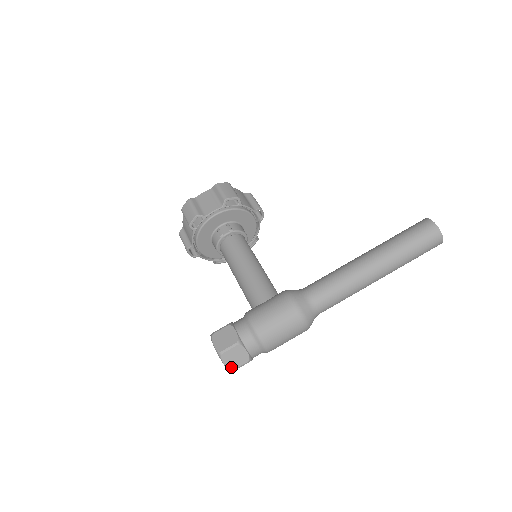
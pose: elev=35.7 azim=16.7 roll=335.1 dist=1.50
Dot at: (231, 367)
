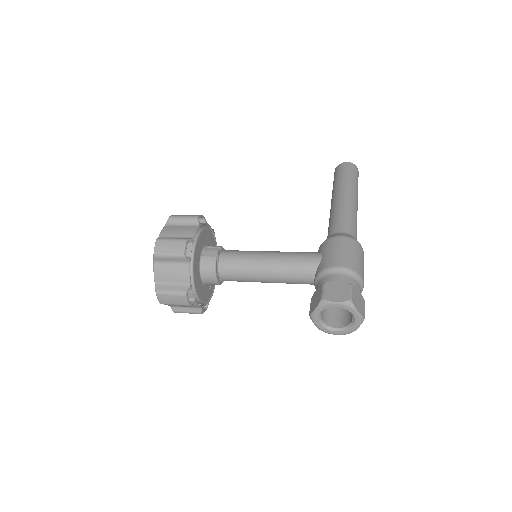
Dot at: (362, 313)
